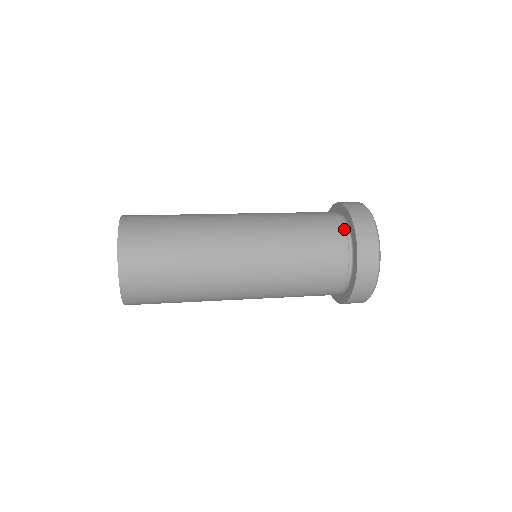
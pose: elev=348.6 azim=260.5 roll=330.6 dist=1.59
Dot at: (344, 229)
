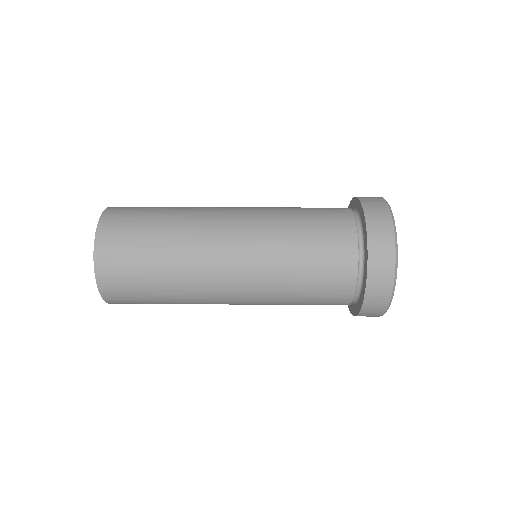
Dot at: (357, 260)
